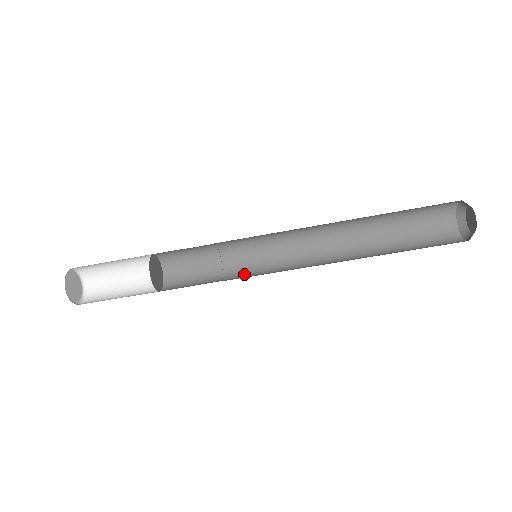
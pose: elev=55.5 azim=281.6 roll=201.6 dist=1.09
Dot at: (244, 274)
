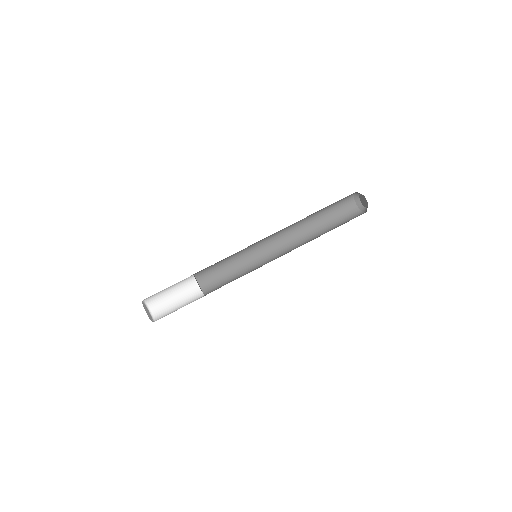
Dot at: occluded
